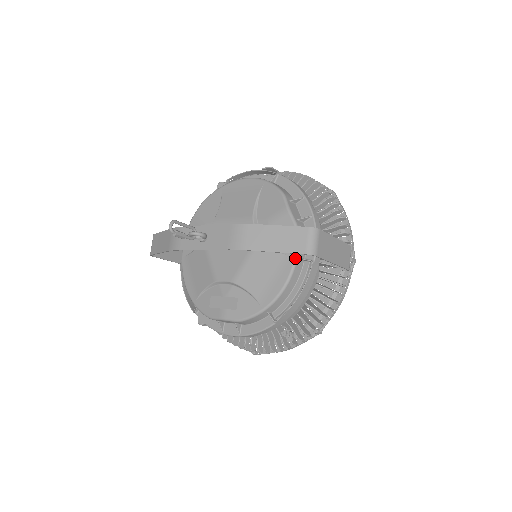
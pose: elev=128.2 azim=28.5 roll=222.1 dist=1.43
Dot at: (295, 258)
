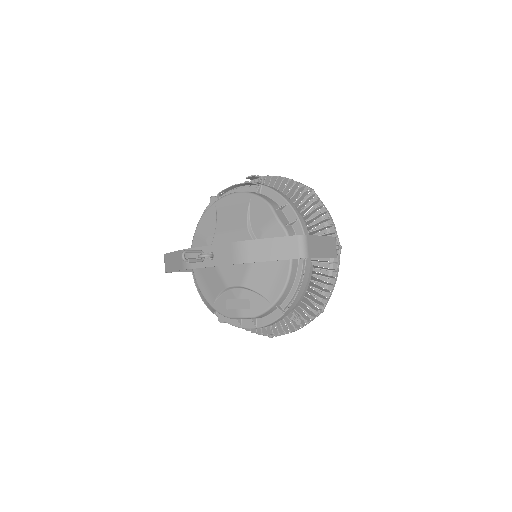
Dot at: (291, 259)
